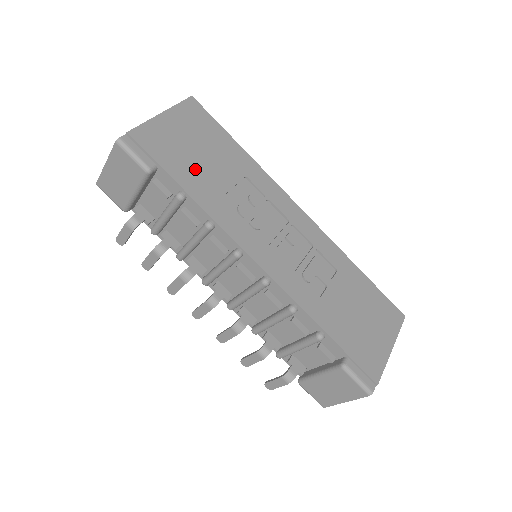
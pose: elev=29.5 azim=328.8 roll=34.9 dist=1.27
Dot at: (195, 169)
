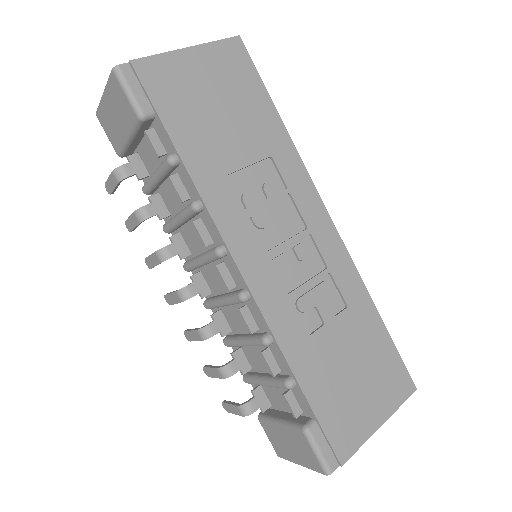
Dot at: (204, 130)
